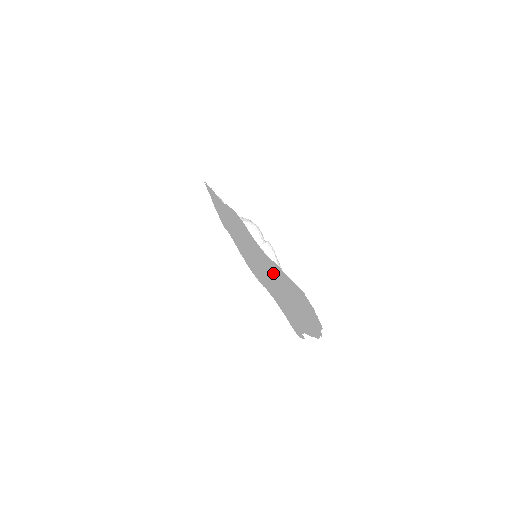
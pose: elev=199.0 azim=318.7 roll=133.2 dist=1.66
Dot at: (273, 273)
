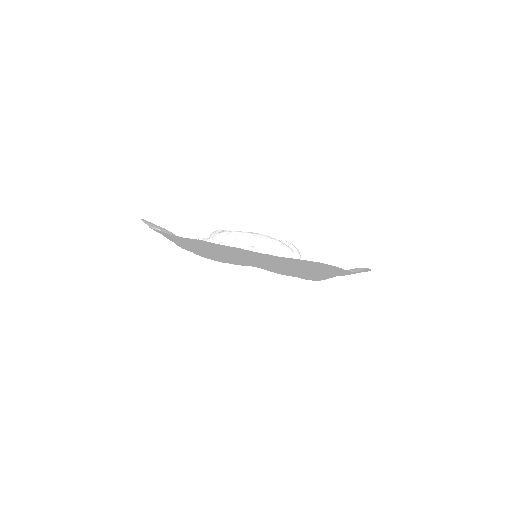
Dot at: occluded
